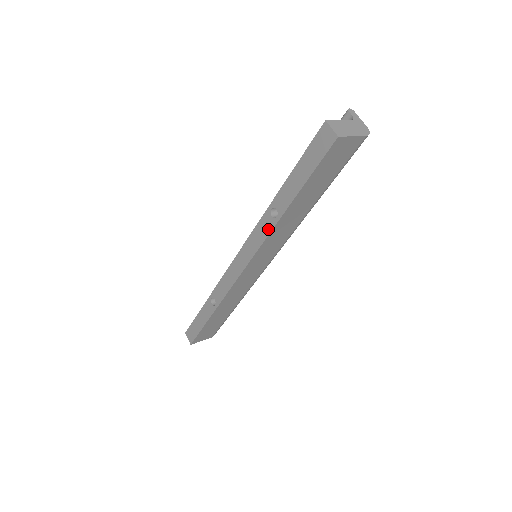
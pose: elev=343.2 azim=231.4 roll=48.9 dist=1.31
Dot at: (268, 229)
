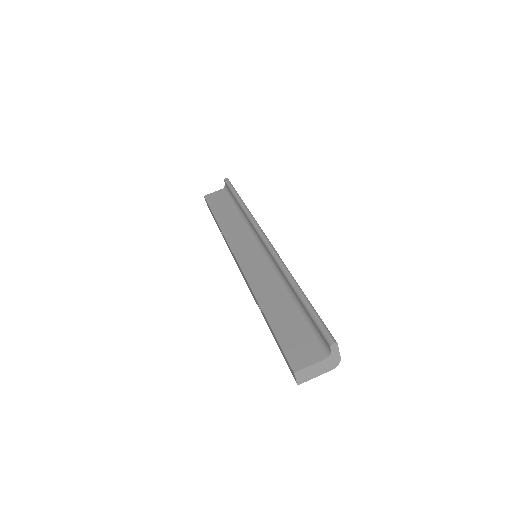
Dot at: (255, 301)
